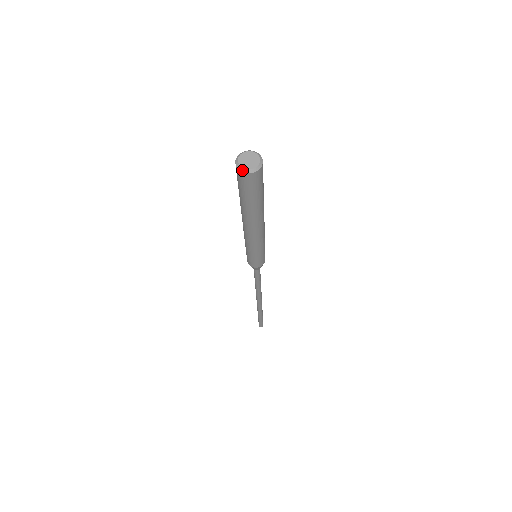
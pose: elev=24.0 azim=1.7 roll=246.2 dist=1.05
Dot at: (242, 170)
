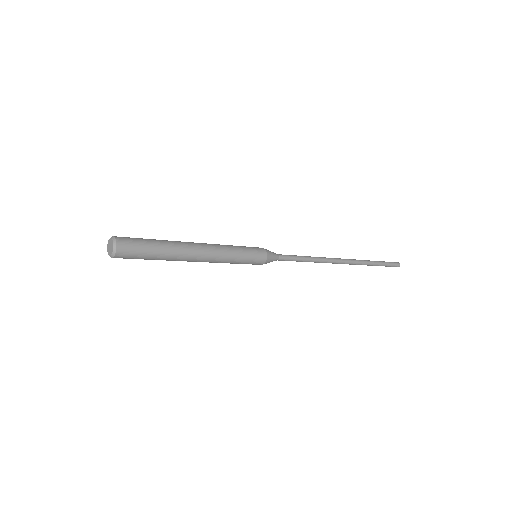
Dot at: (108, 251)
